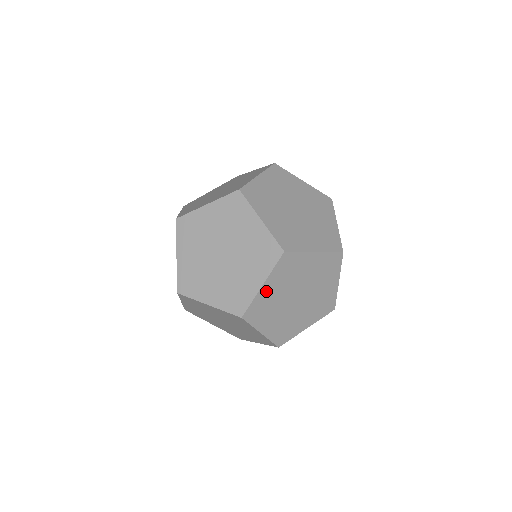
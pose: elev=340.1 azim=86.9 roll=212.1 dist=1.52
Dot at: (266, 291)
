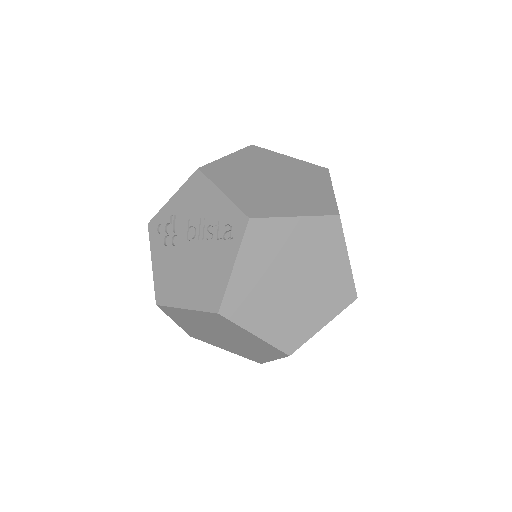
Dot at: occluded
